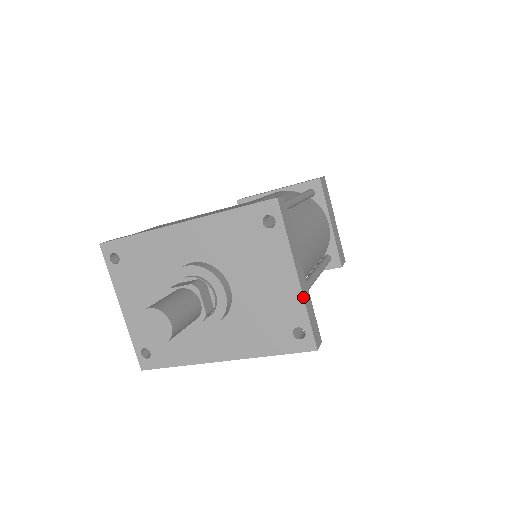
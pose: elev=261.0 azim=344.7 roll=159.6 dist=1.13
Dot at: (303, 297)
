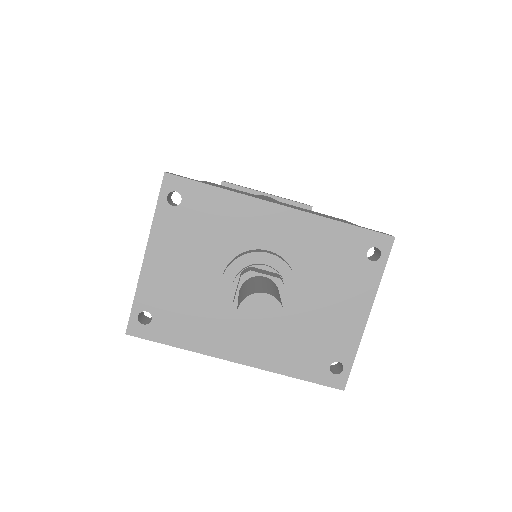
Dot at: occluded
